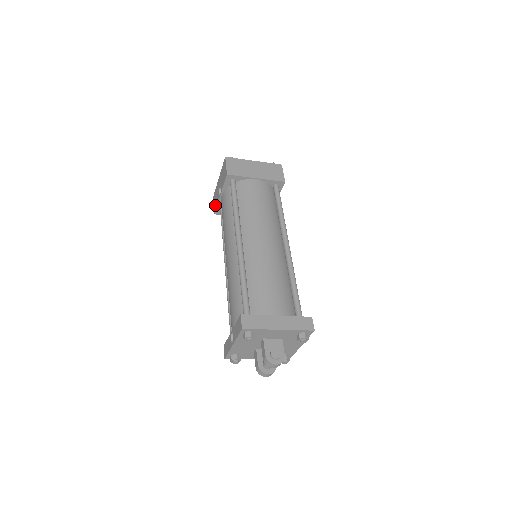
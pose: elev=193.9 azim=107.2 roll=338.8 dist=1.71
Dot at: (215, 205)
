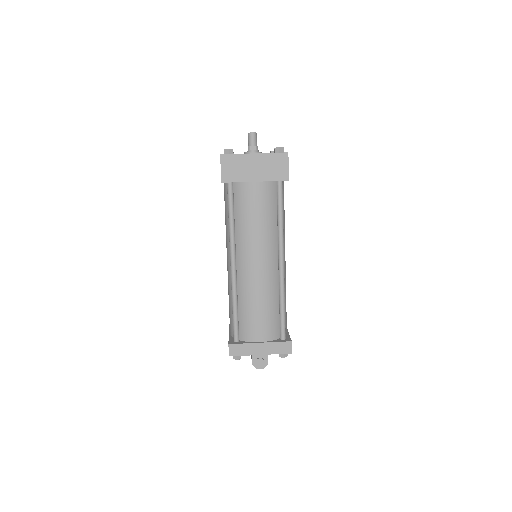
Dot at: occluded
